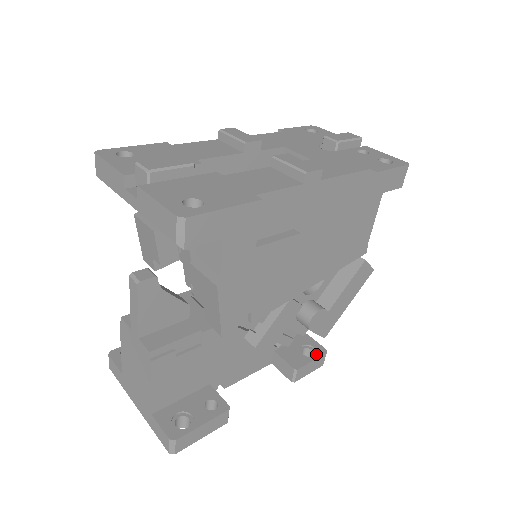
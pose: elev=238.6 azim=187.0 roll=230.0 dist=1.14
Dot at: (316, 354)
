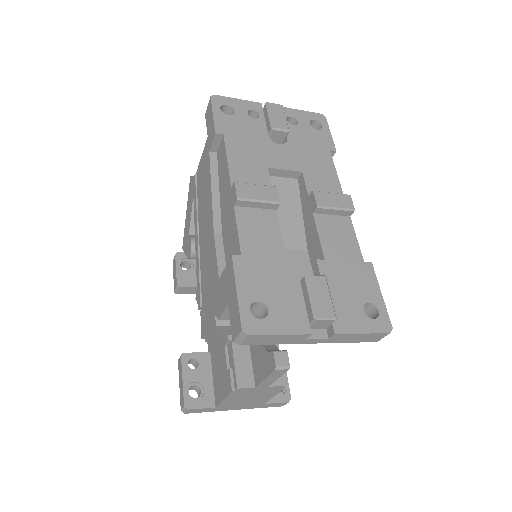
Dot at: occluded
